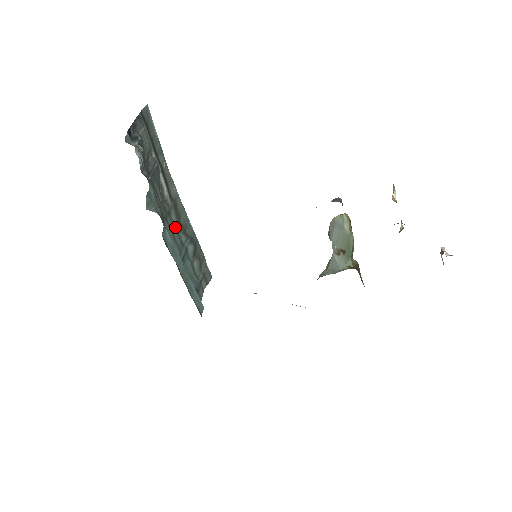
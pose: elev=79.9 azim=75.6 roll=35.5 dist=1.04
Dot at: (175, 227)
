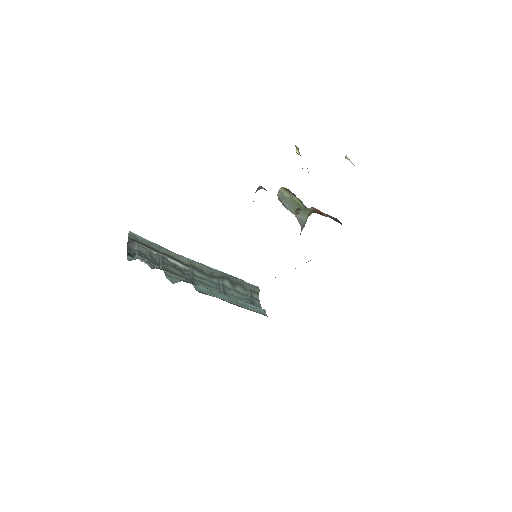
Dot at: (204, 279)
